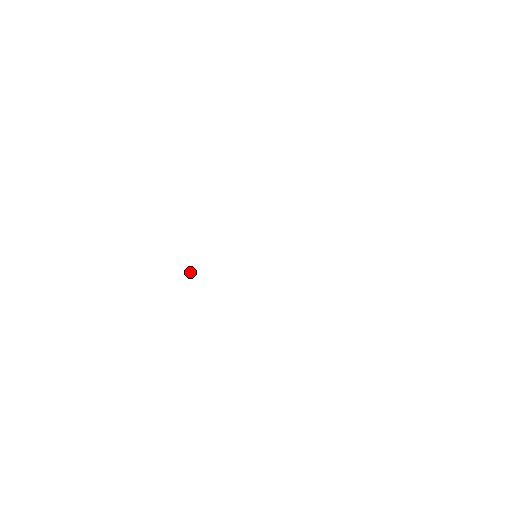
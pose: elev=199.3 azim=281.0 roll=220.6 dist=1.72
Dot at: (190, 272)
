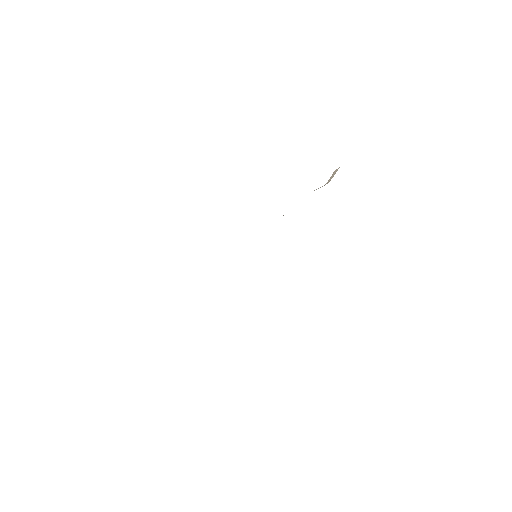
Dot at: occluded
